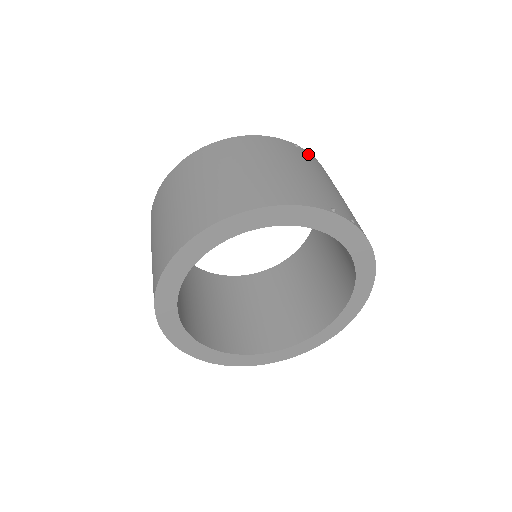
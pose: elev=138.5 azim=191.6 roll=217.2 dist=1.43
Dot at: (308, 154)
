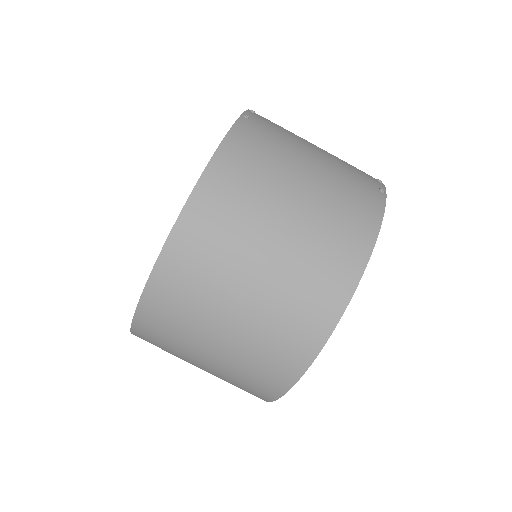
Dot at: (256, 116)
